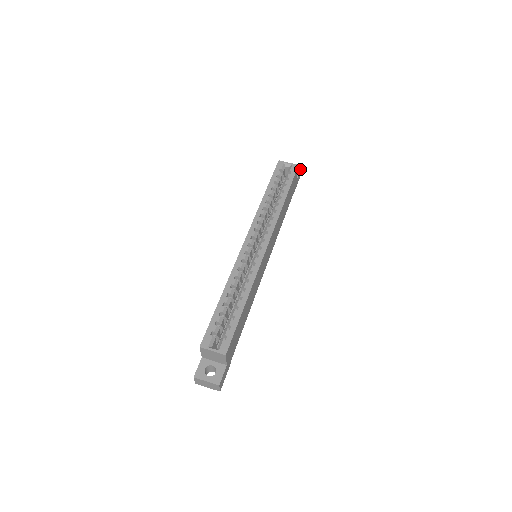
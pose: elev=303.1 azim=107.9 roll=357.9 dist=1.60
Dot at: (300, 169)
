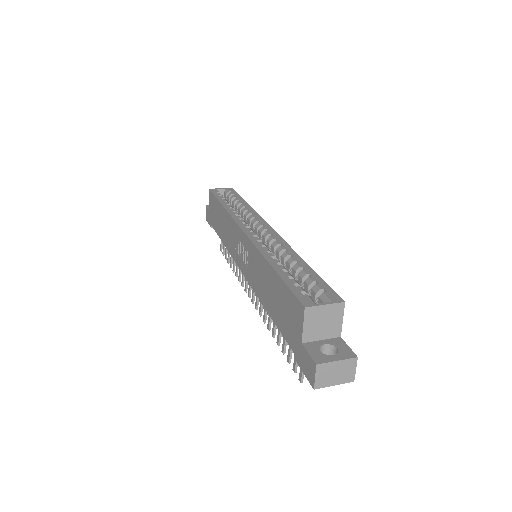
Dot at: occluded
